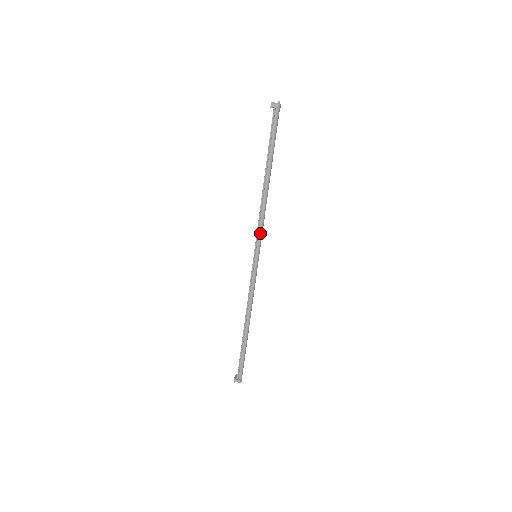
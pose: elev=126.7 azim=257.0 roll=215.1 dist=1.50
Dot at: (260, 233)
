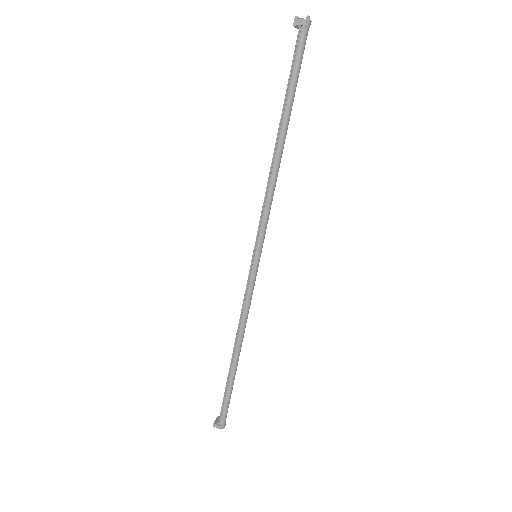
Dot at: (263, 223)
